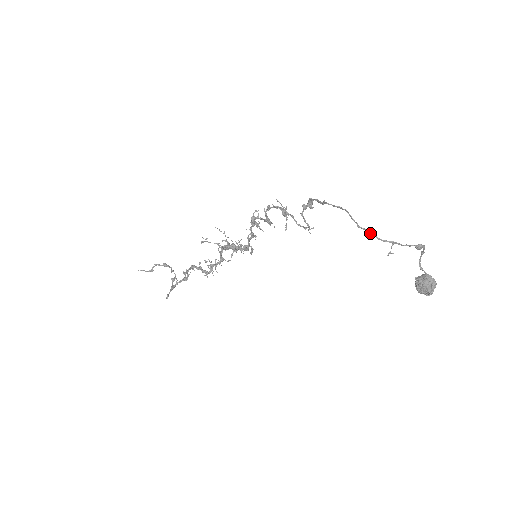
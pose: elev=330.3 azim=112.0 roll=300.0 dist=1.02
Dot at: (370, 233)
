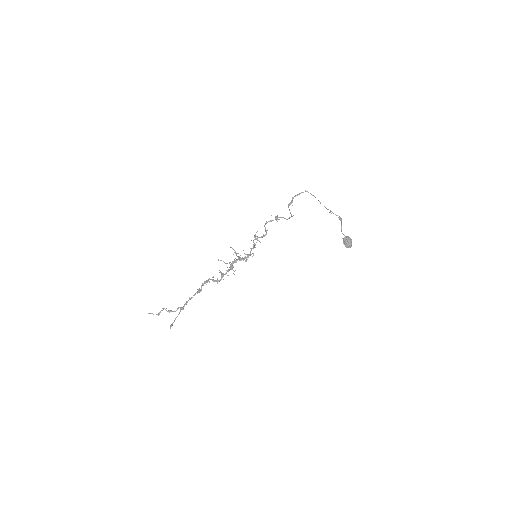
Dot at: occluded
